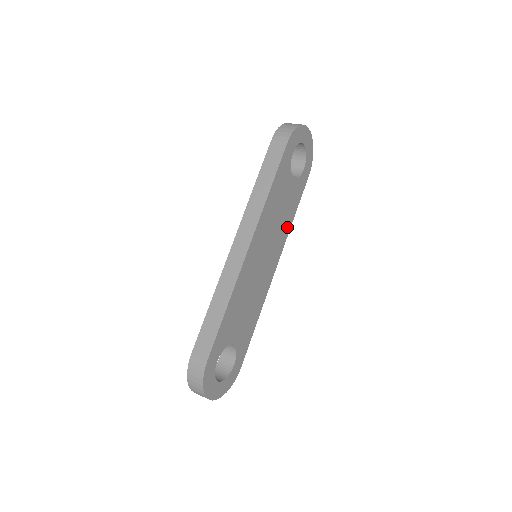
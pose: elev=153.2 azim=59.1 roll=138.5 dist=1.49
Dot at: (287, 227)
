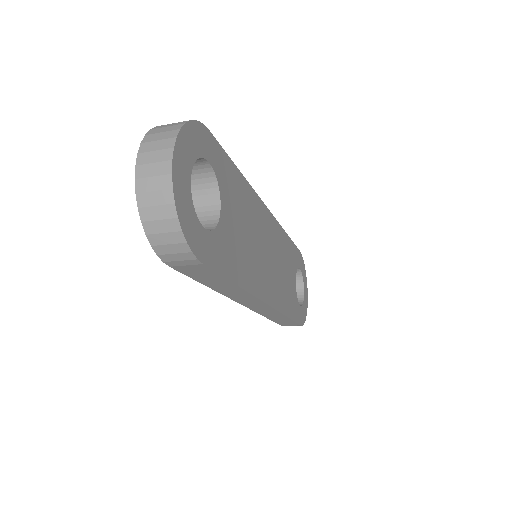
Dot at: (283, 304)
